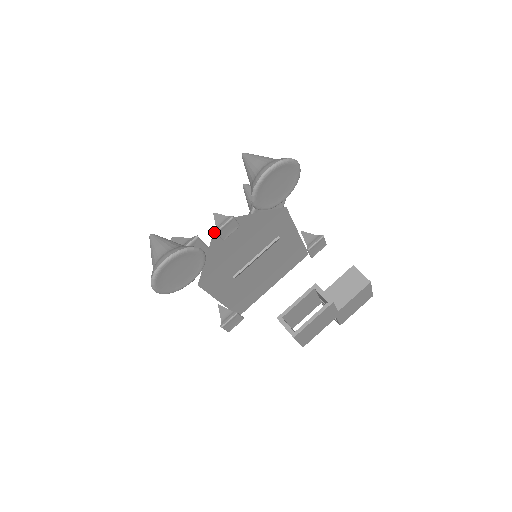
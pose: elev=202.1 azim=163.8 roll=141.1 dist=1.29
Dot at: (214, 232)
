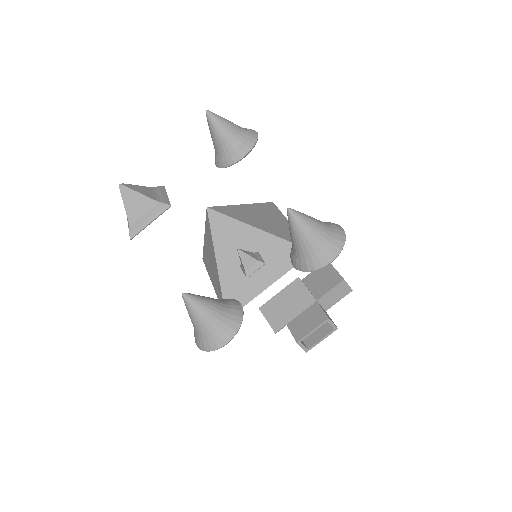
Dot at: (213, 232)
